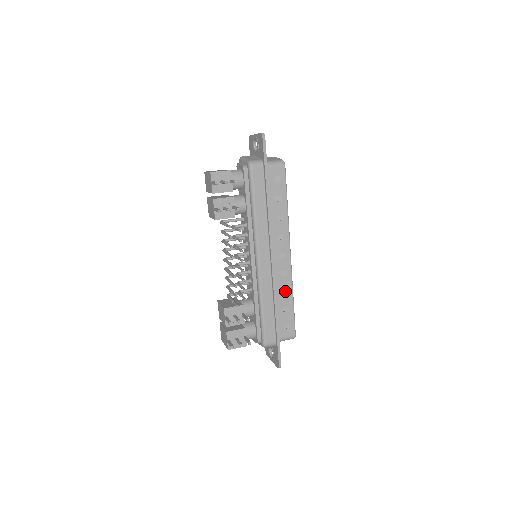
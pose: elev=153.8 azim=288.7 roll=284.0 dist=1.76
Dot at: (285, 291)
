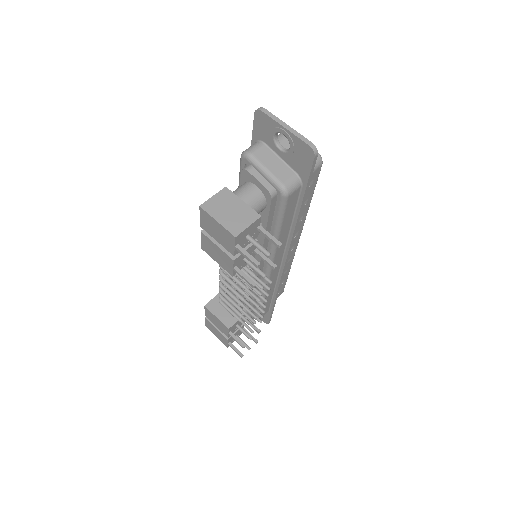
Dot at: (284, 272)
